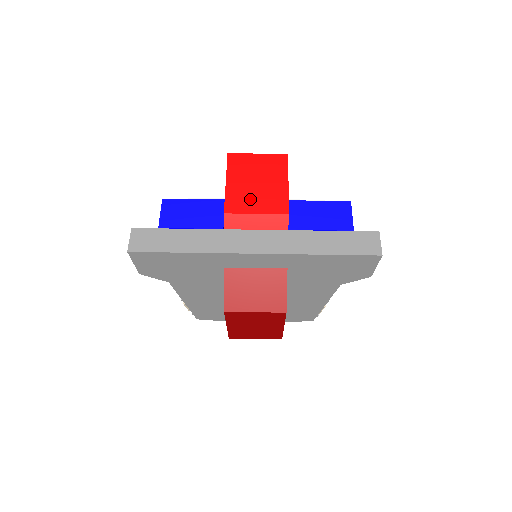
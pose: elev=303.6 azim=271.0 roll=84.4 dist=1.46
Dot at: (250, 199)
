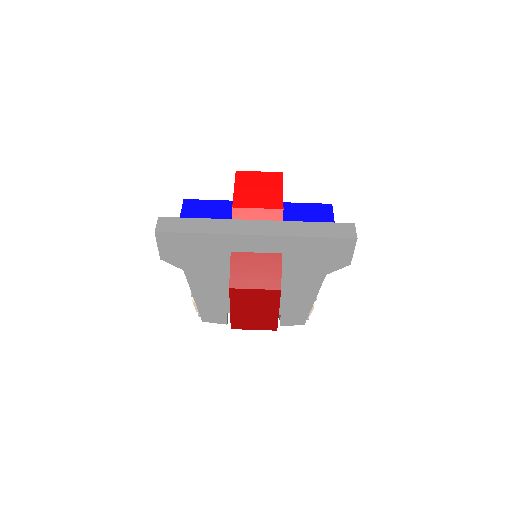
Dot at: (253, 199)
